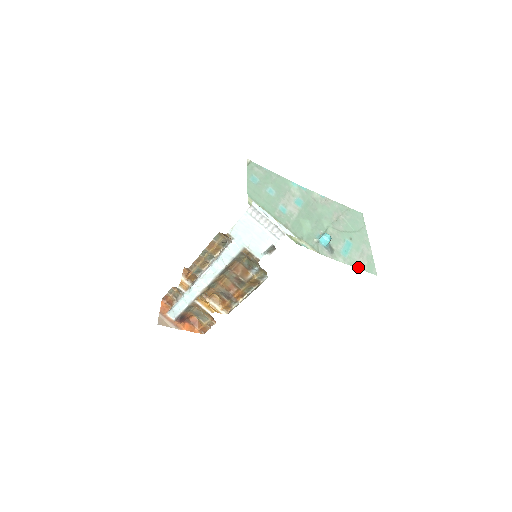
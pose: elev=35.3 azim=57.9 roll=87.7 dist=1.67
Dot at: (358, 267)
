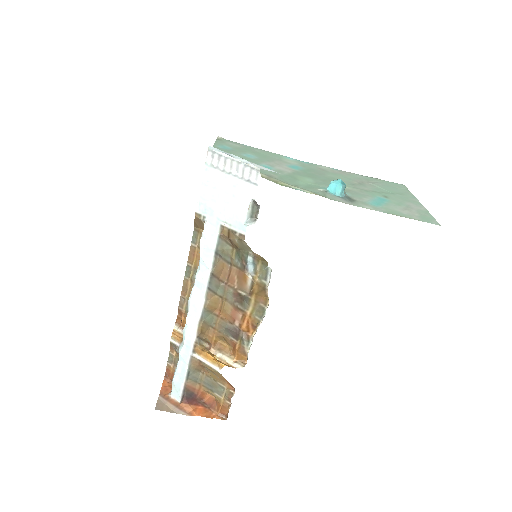
Dot at: (402, 216)
